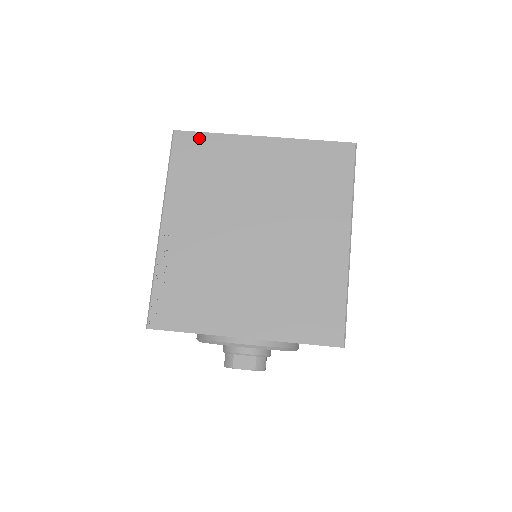
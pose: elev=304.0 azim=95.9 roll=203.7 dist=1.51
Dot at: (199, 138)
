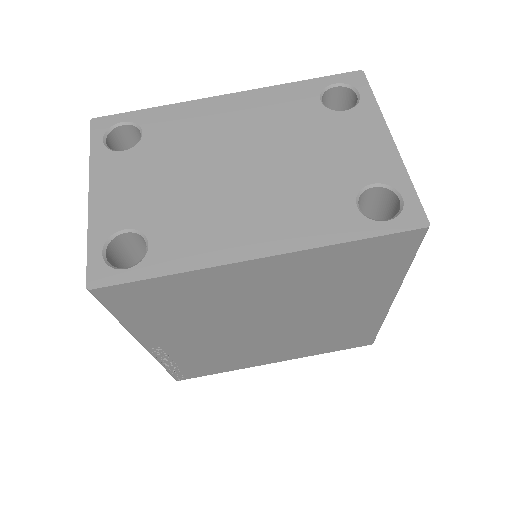
Dot at: (142, 287)
